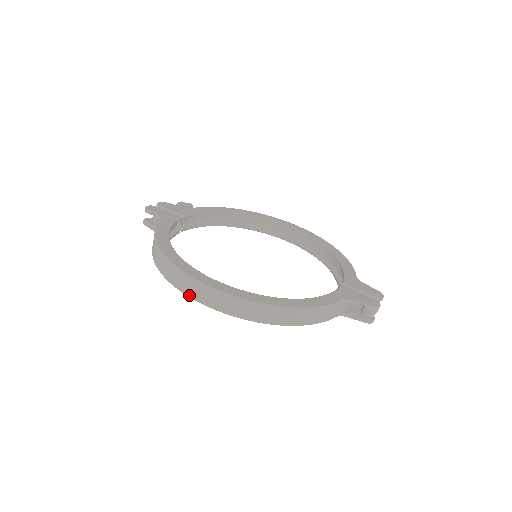
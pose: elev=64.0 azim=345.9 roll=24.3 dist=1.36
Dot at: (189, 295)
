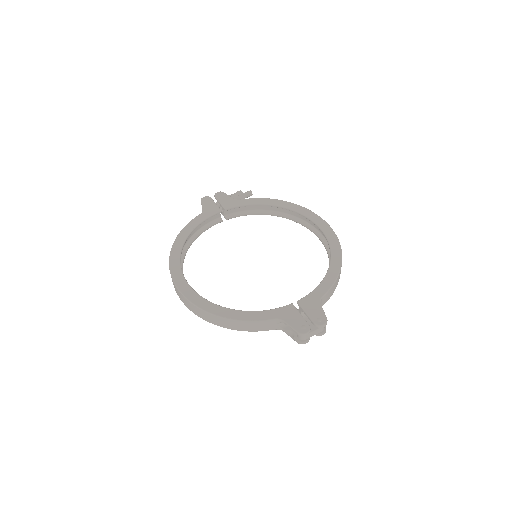
Dot at: occluded
